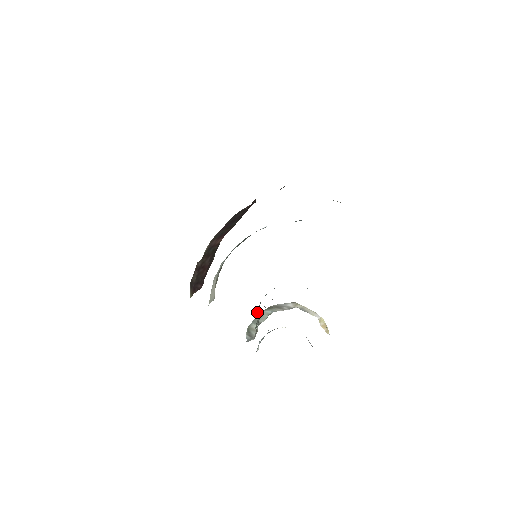
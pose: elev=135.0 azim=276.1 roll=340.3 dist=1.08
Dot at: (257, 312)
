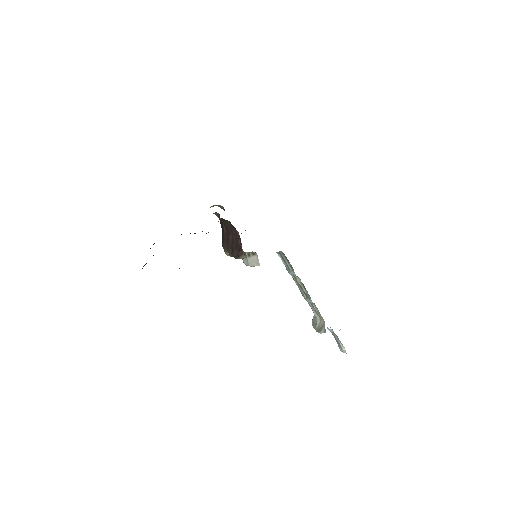
Dot at: (292, 273)
